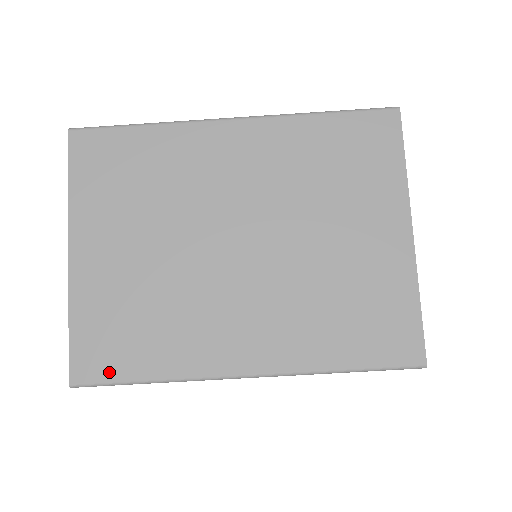
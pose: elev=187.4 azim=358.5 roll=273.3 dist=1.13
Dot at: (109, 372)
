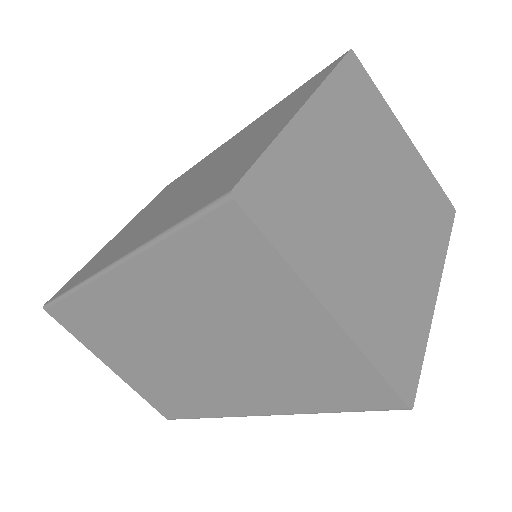
Dot at: (62, 291)
